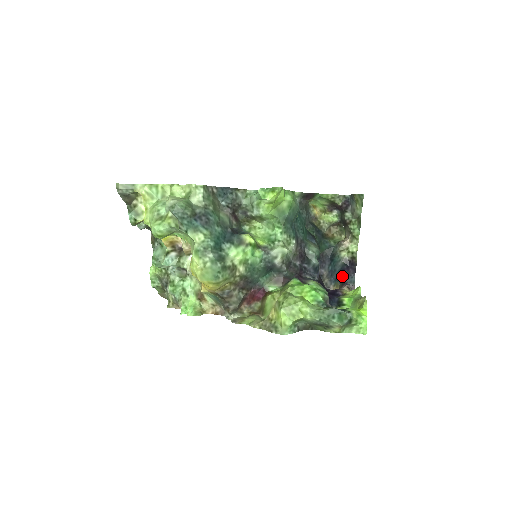
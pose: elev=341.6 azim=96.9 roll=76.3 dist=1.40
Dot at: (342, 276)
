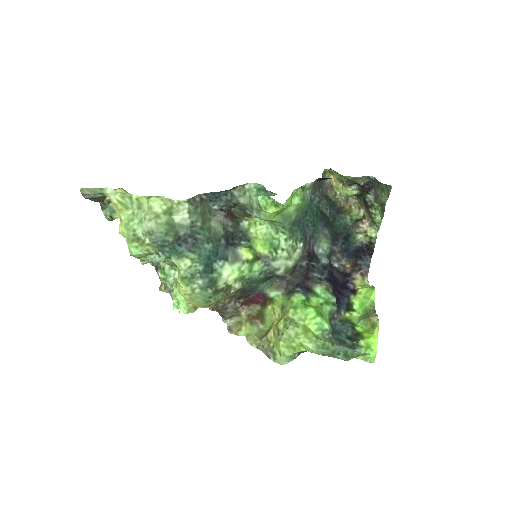
Dot at: (356, 256)
